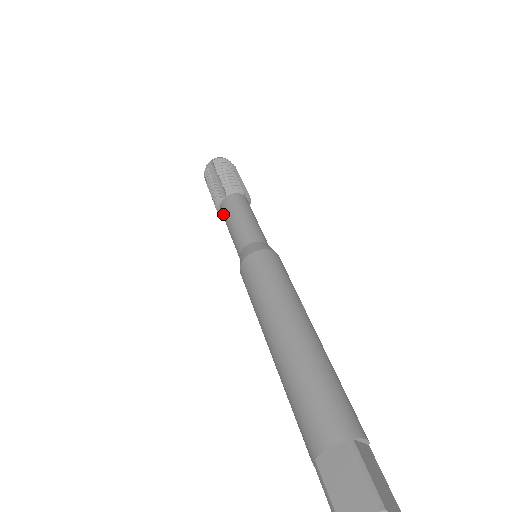
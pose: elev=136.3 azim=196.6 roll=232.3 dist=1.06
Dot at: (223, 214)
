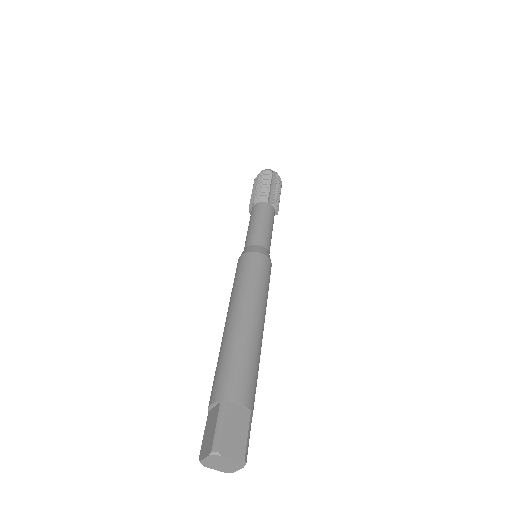
Dot at: occluded
